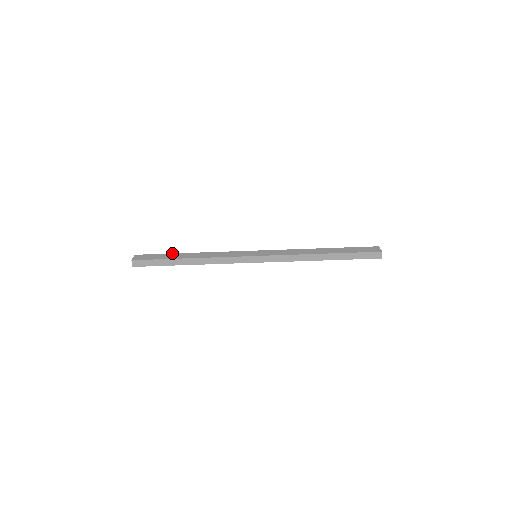
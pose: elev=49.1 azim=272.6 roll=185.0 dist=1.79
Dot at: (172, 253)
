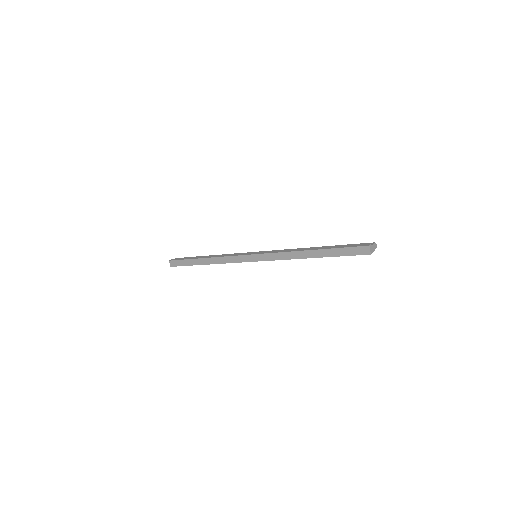
Dot at: occluded
